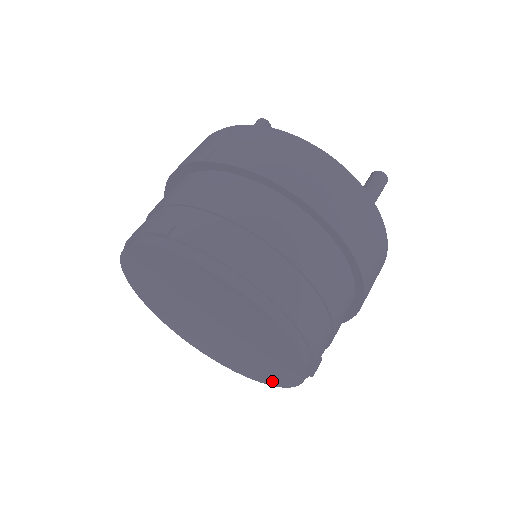
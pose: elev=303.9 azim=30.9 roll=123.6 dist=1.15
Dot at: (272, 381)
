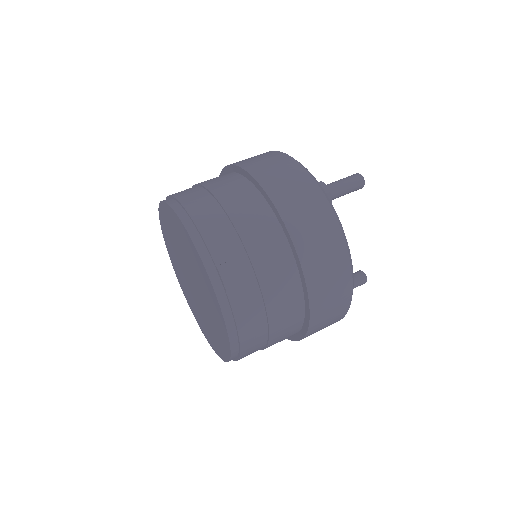
Dot at: (225, 331)
